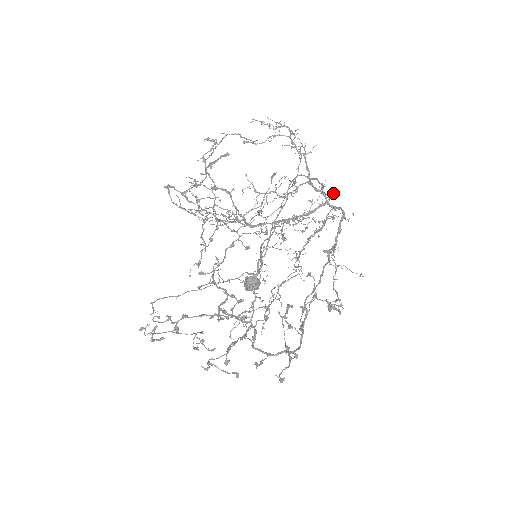
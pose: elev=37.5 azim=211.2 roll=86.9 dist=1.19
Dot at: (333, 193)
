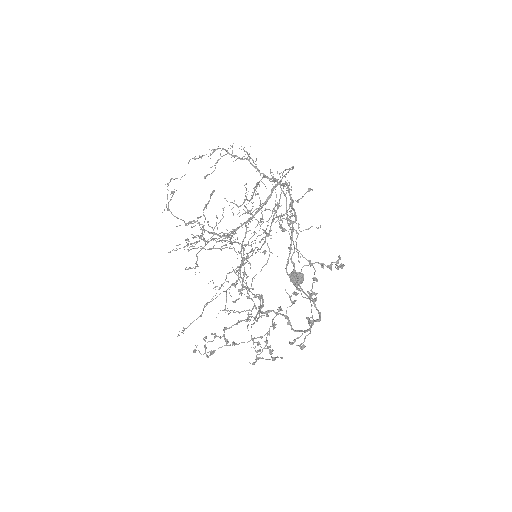
Dot at: occluded
